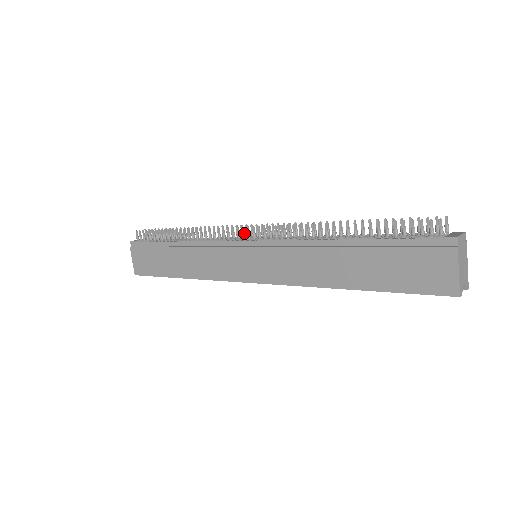
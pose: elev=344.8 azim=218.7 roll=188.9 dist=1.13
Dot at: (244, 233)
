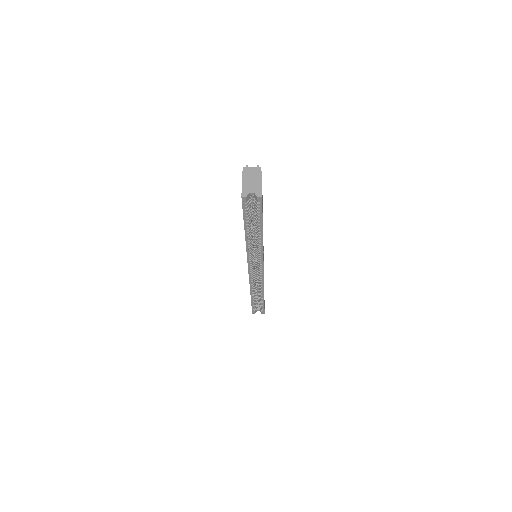
Dot at: occluded
